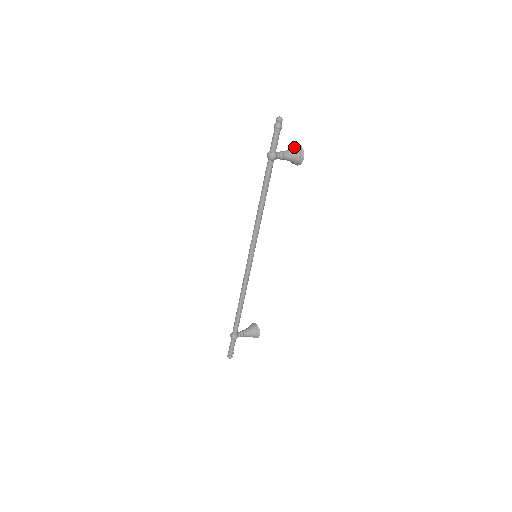
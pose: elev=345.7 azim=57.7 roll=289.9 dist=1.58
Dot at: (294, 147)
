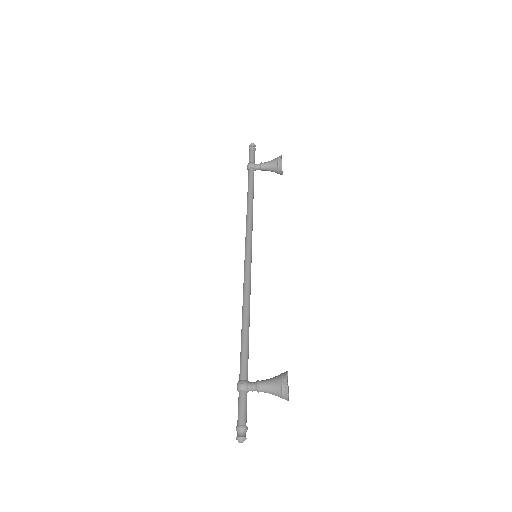
Dot at: occluded
